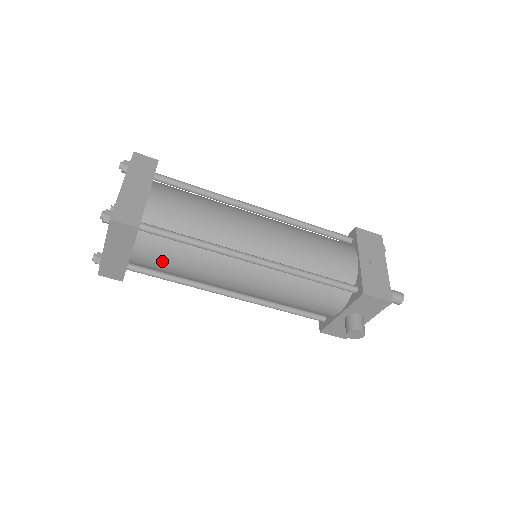
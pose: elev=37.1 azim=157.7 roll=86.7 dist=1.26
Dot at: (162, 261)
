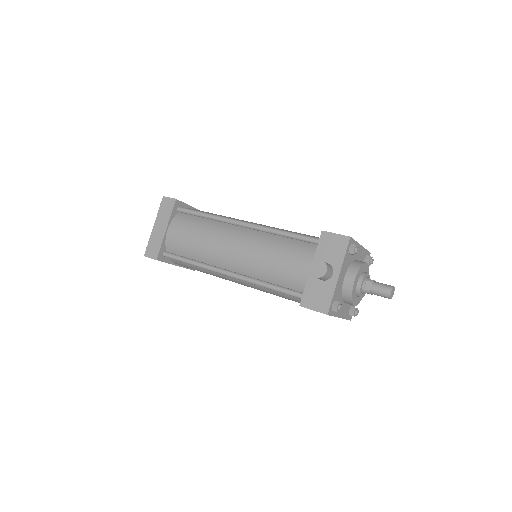
Dot at: (184, 232)
